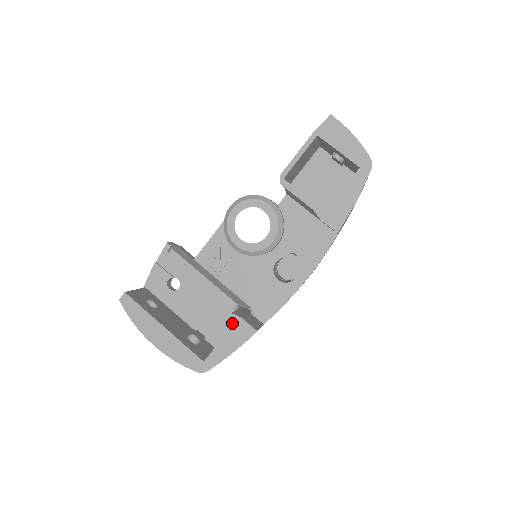
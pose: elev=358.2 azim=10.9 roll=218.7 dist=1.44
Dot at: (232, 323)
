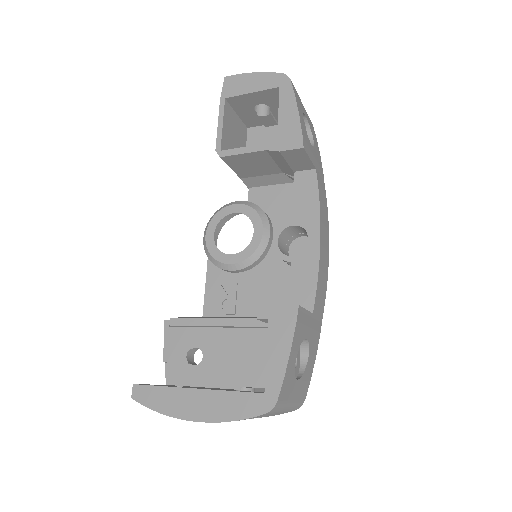
Dot at: occluded
